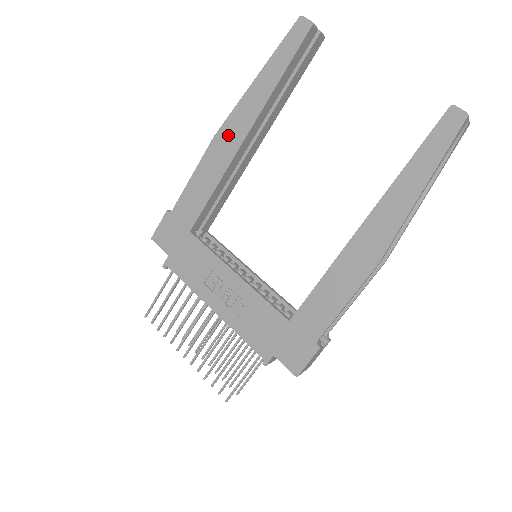
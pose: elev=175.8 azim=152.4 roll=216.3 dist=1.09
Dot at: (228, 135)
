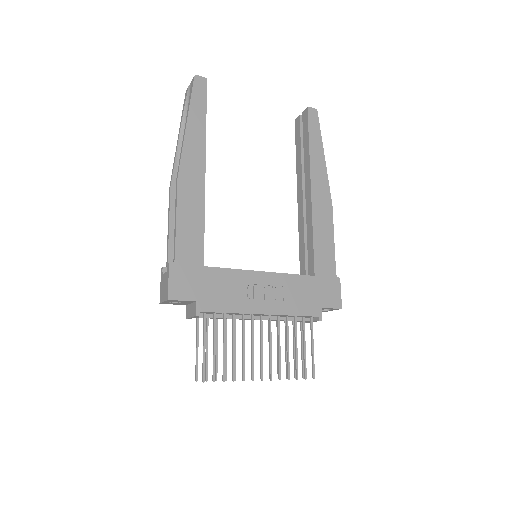
Dot at: (190, 172)
